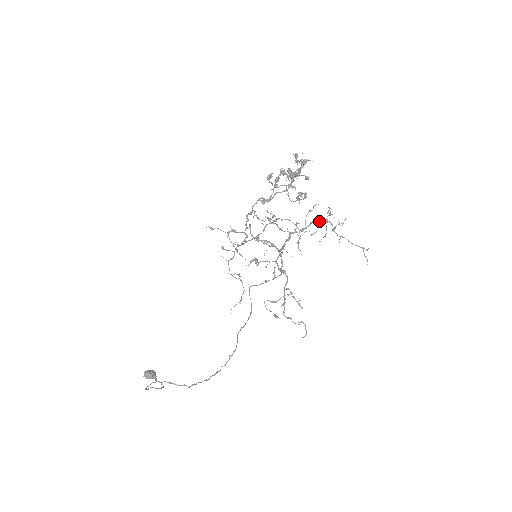
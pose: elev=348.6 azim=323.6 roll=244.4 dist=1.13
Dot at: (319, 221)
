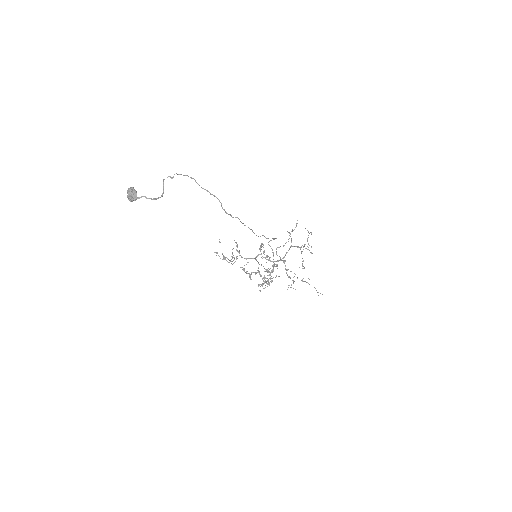
Dot at: occluded
